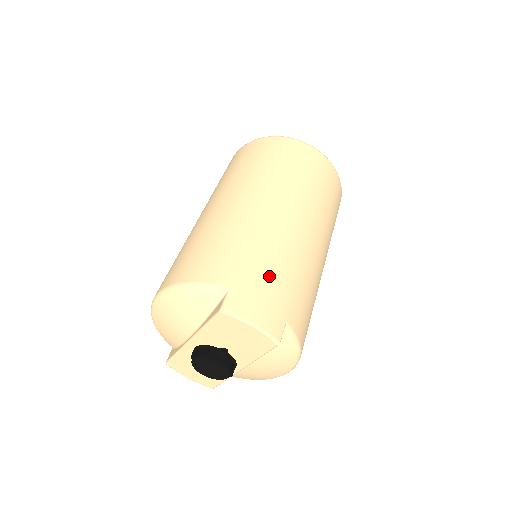
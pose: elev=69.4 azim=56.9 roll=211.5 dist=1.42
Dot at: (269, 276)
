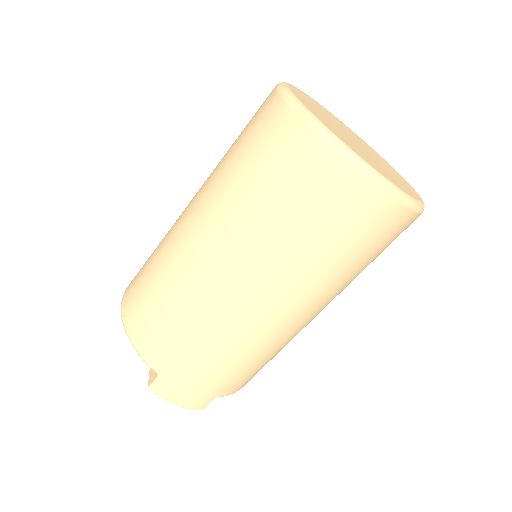
Dot at: (207, 370)
